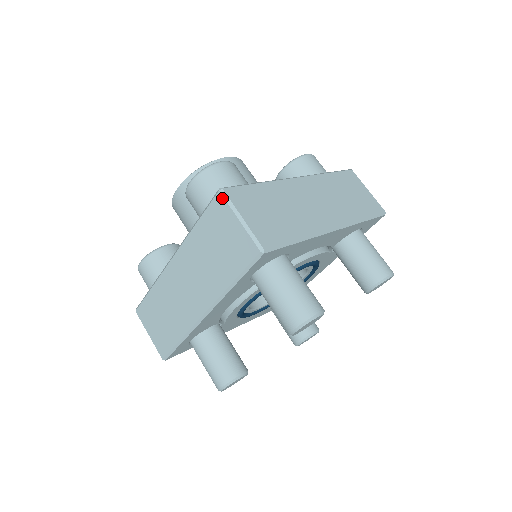
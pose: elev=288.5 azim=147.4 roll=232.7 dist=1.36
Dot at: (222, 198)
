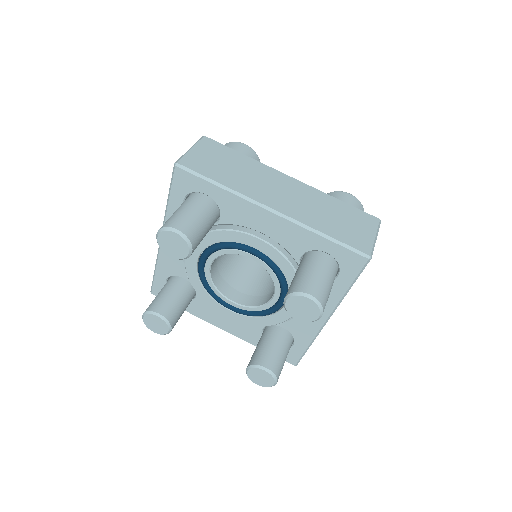
Dot at: (199, 140)
